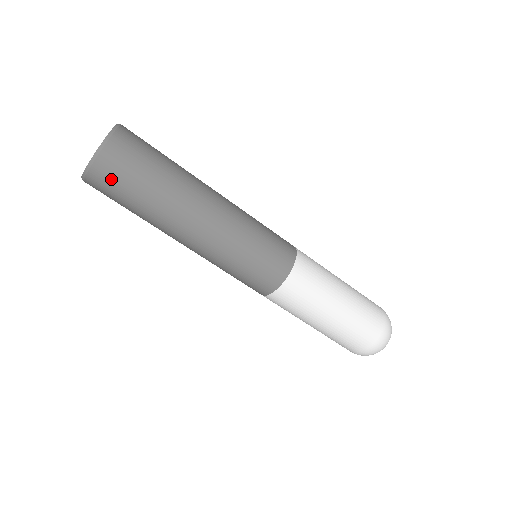
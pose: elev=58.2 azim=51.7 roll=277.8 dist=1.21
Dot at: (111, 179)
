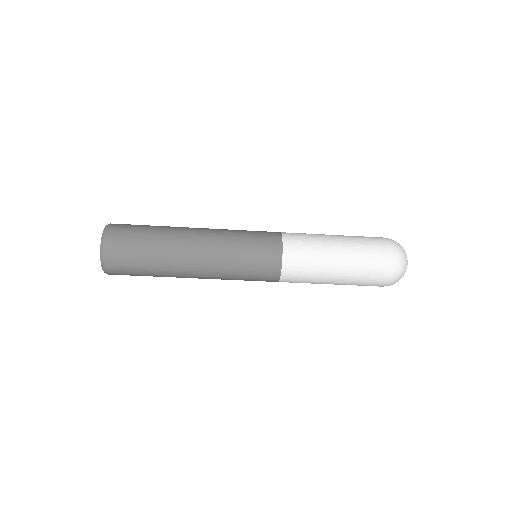
Dot at: occluded
